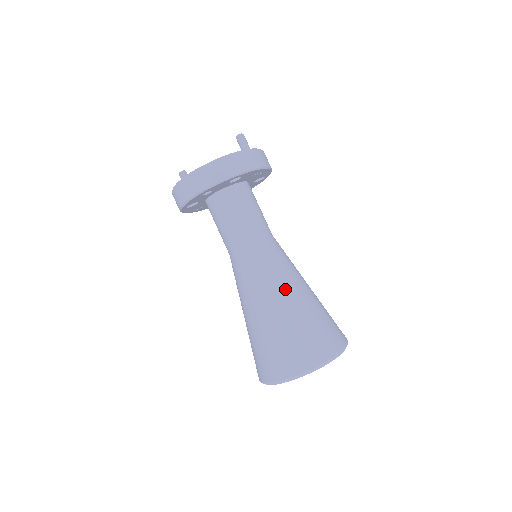
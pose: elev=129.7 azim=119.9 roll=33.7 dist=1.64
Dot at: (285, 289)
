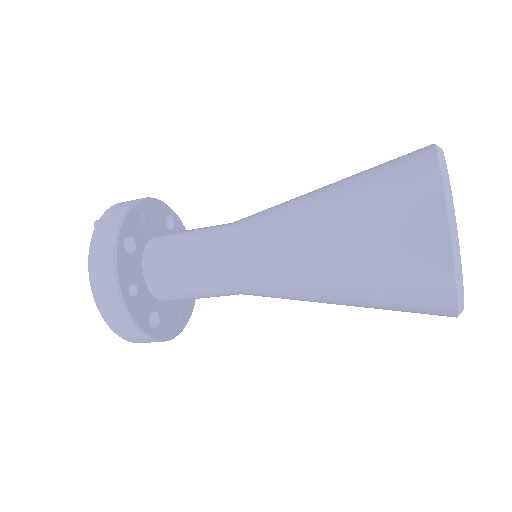
Dot at: (300, 219)
